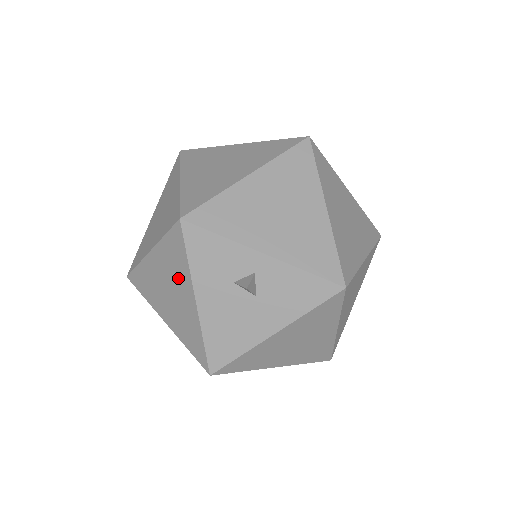
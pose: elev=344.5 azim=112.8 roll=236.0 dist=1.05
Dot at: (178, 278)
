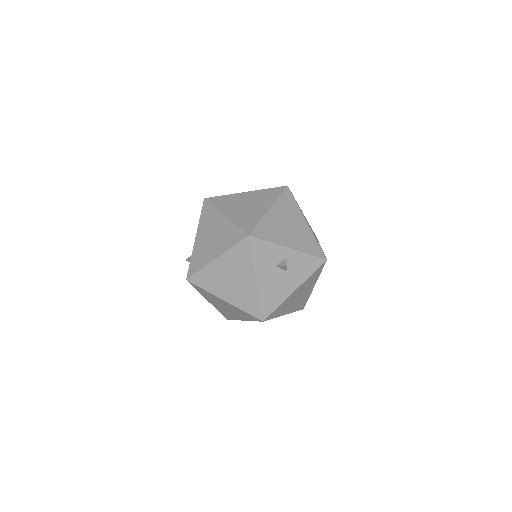
Dot at: (242, 269)
